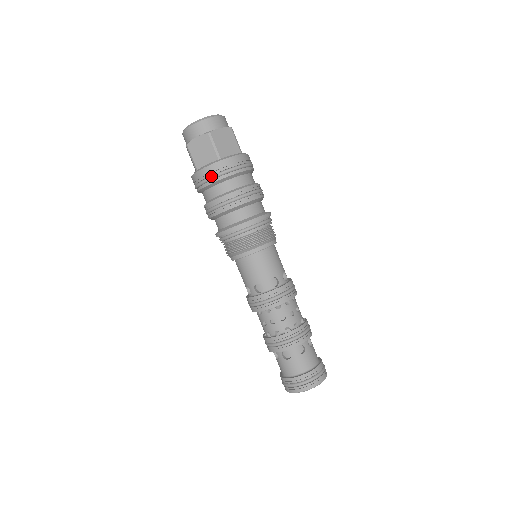
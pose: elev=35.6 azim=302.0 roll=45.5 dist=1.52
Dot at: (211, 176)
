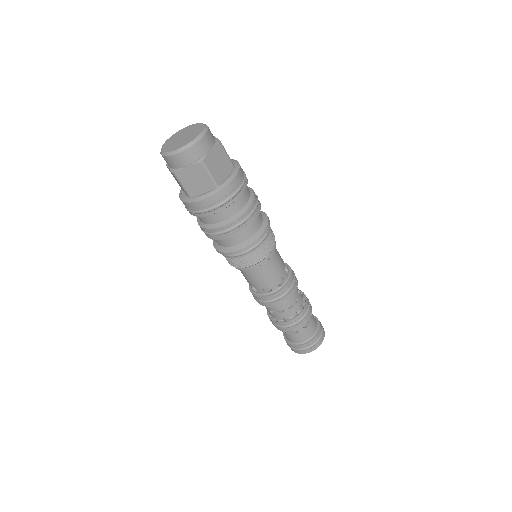
Dot at: (212, 208)
